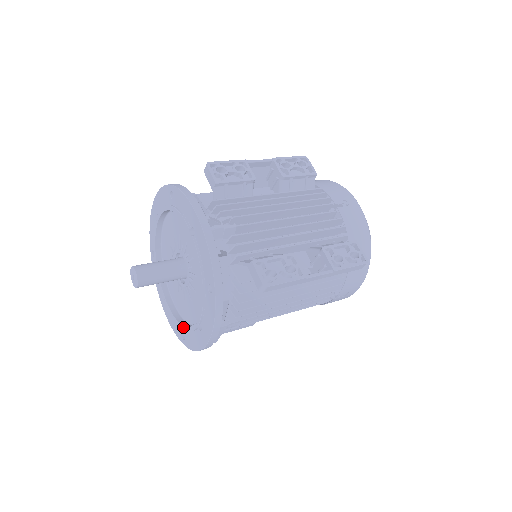
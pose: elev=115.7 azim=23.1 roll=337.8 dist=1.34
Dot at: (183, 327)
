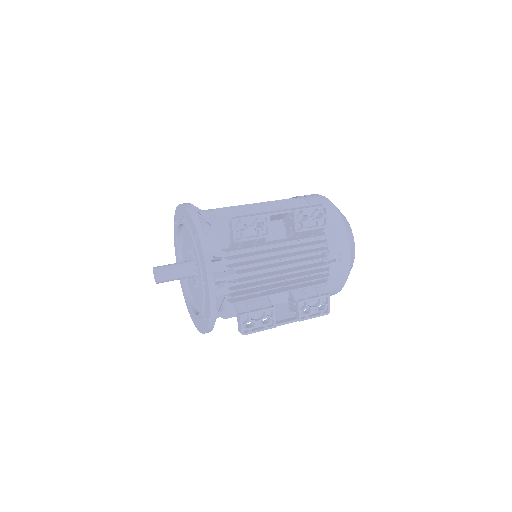
Dot at: (185, 296)
